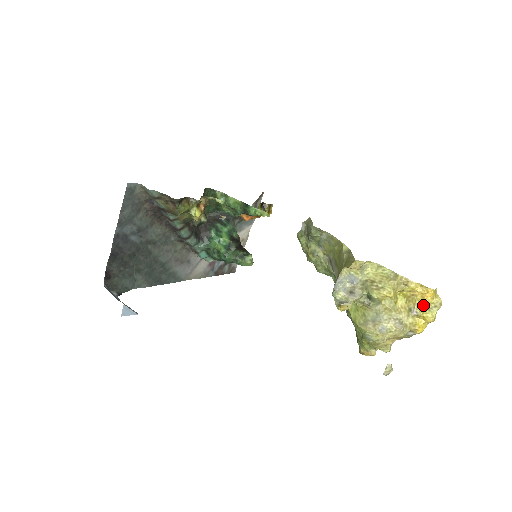
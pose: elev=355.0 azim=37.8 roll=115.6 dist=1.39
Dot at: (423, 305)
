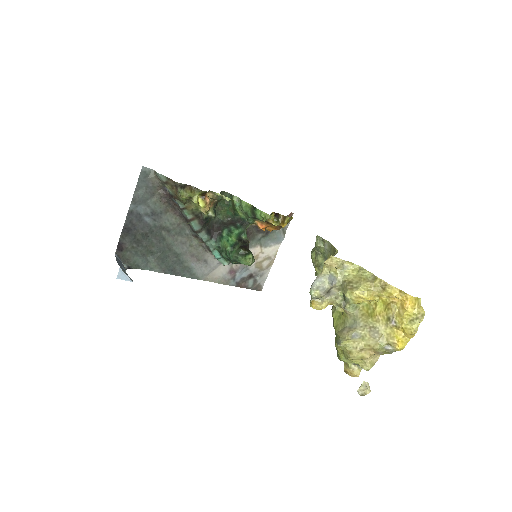
Dot at: (402, 314)
